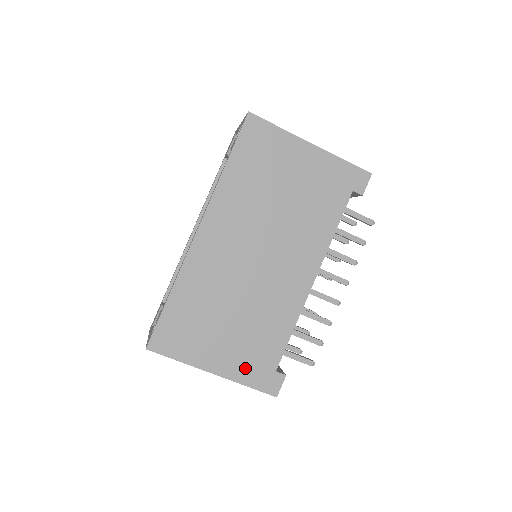
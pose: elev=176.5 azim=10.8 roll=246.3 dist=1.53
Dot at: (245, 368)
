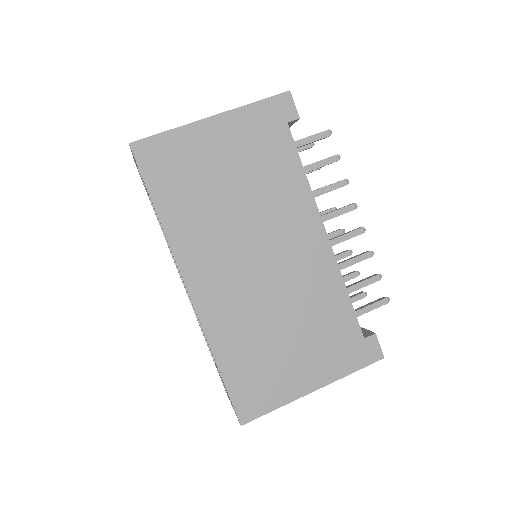
Dot at: (336, 361)
